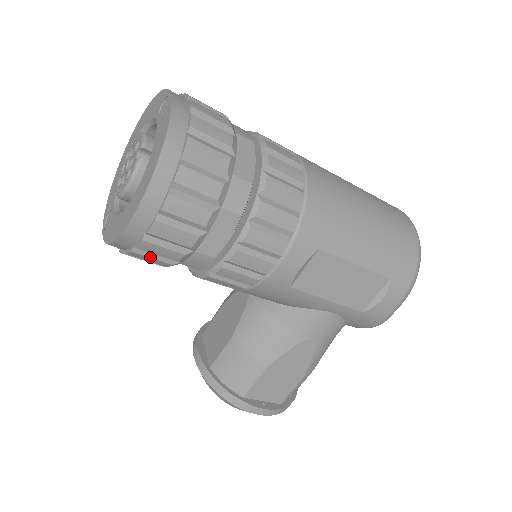
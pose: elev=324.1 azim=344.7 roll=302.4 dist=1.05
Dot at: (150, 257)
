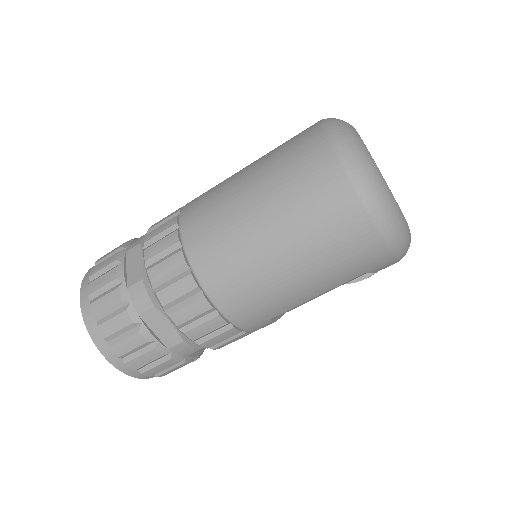
Dot at: occluded
